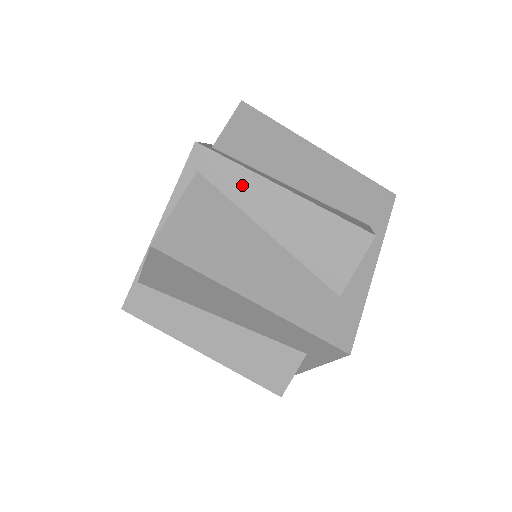
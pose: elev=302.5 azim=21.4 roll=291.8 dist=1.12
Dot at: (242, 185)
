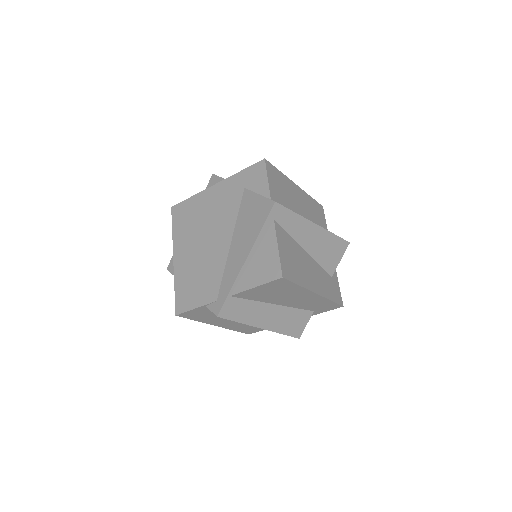
Dot at: (296, 225)
